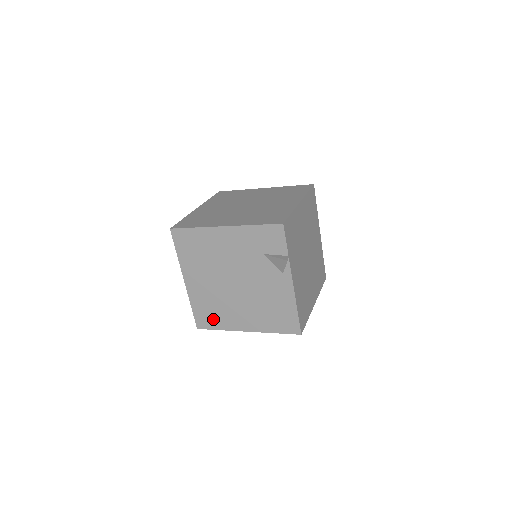
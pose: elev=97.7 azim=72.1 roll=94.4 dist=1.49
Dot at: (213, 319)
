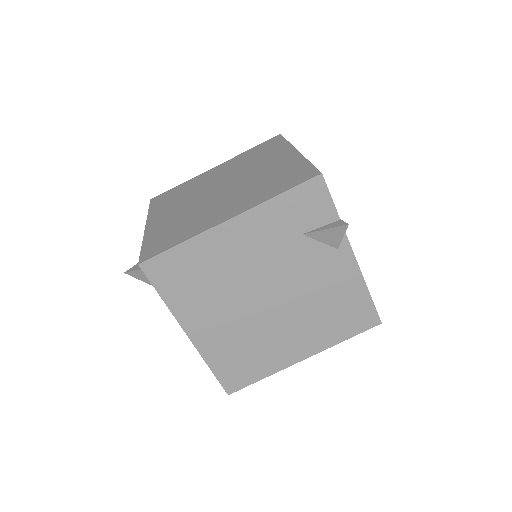
Dot at: (249, 368)
